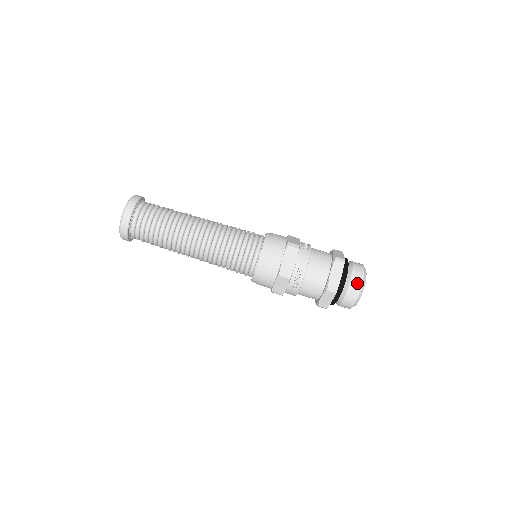
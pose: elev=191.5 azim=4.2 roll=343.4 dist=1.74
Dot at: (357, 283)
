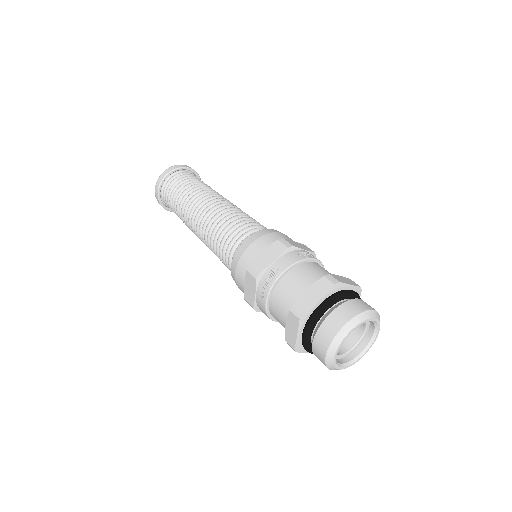
Dot at: (338, 320)
